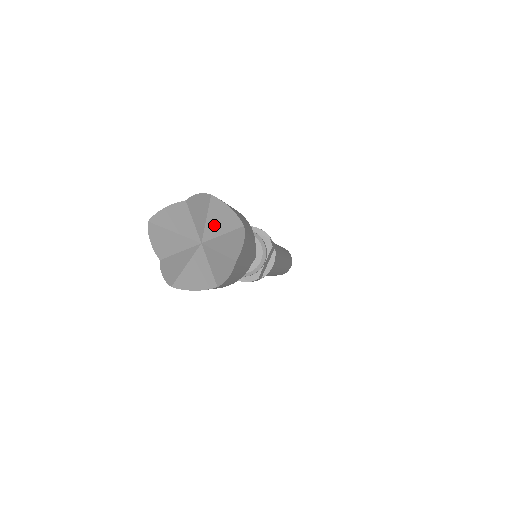
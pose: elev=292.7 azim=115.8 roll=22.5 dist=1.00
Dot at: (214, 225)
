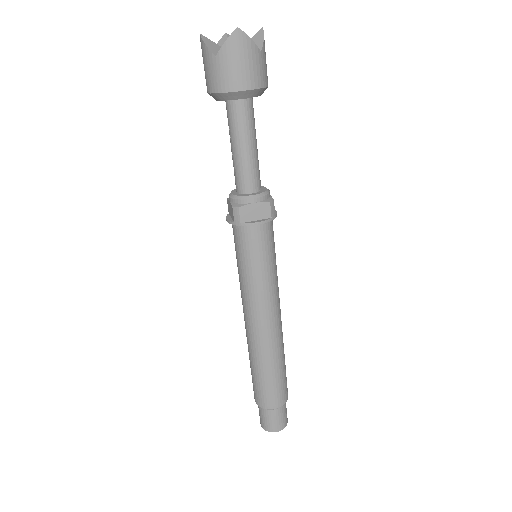
Dot at: occluded
